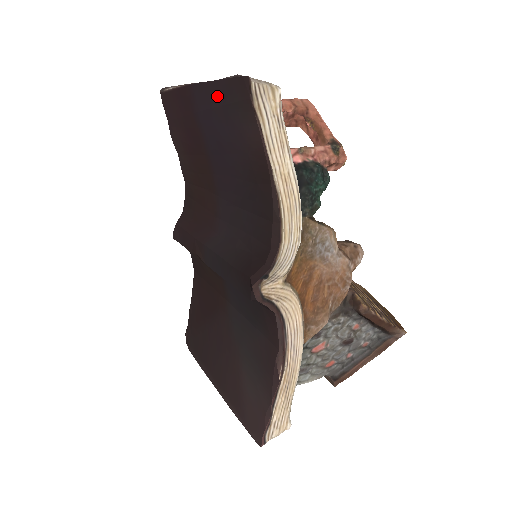
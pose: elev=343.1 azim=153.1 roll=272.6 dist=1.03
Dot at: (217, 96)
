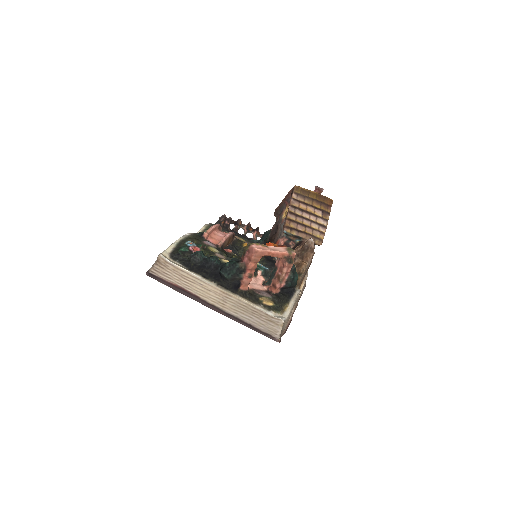
Dot at: occluded
